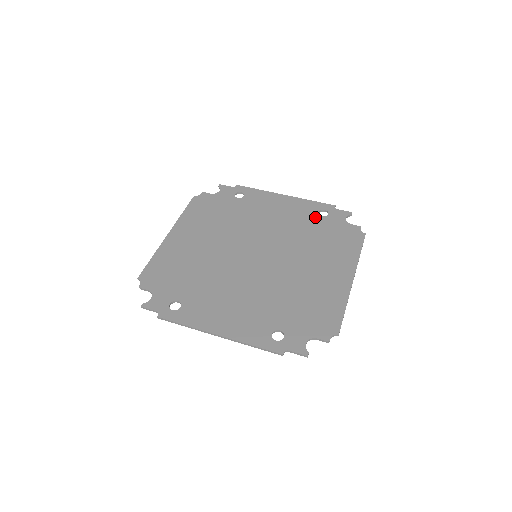
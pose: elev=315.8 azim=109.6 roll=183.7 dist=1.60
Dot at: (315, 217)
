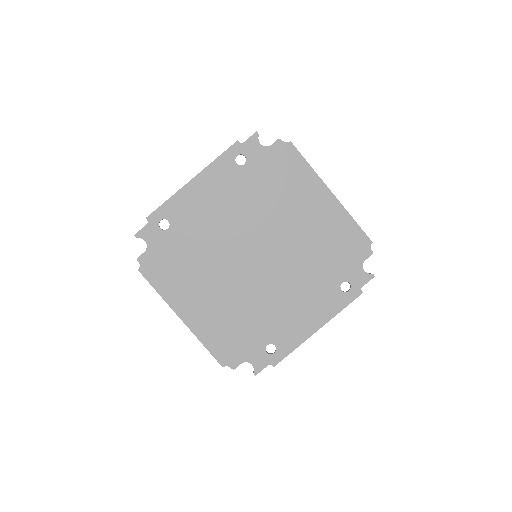
Dot at: (241, 172)
